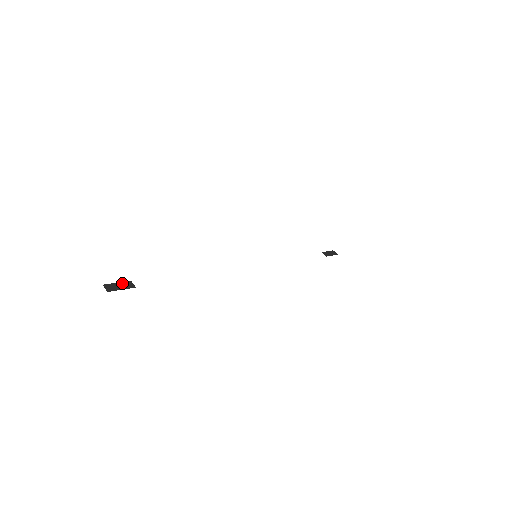
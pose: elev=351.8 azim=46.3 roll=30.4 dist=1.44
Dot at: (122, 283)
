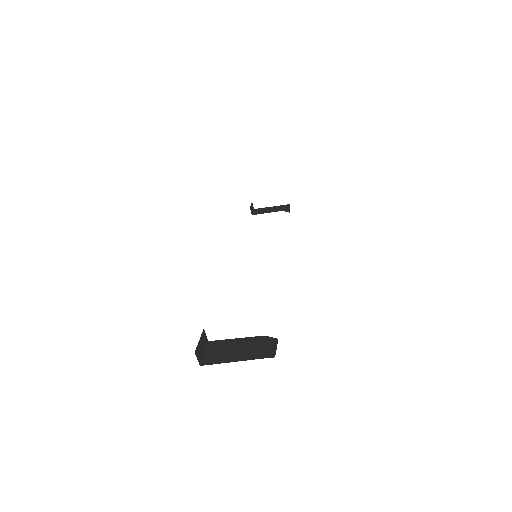
Dot at: (202, 339)
